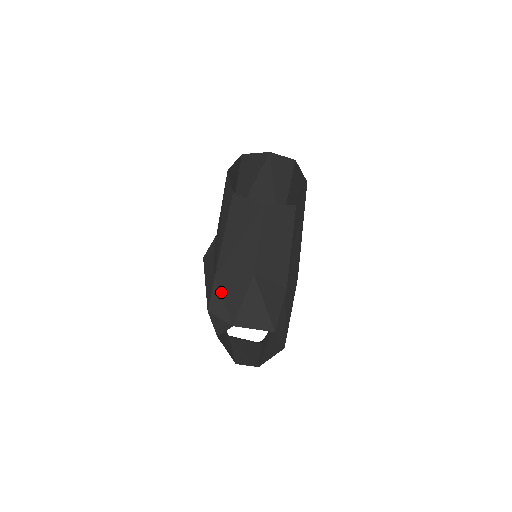
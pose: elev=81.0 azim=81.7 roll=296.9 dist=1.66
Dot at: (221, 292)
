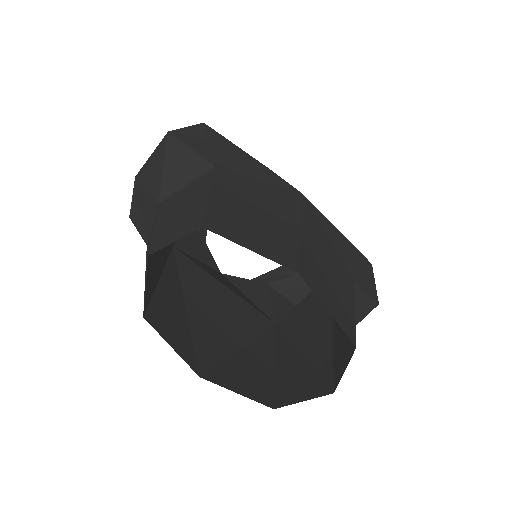
Dot at: occluded
